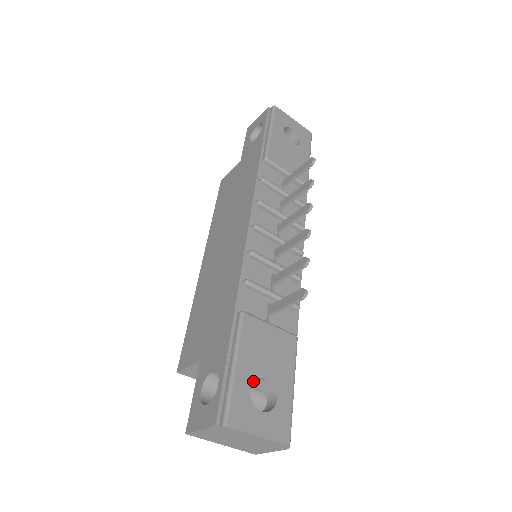
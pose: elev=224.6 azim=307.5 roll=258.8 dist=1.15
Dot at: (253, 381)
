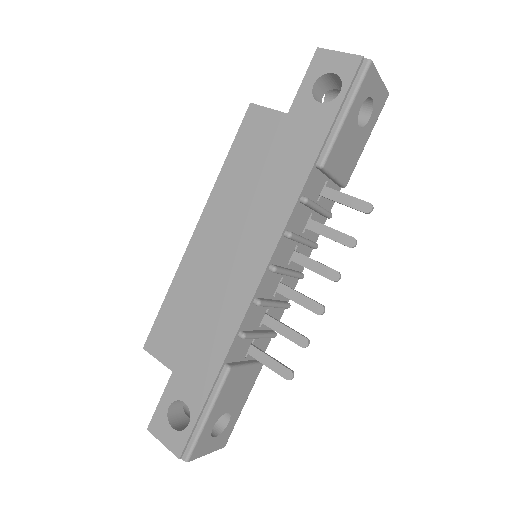
Dot at: (217, 420)
